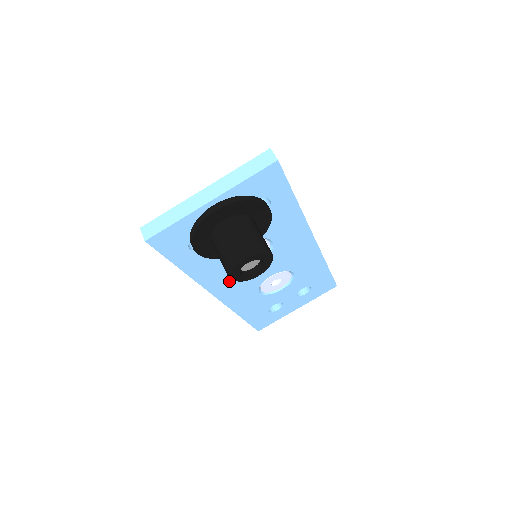
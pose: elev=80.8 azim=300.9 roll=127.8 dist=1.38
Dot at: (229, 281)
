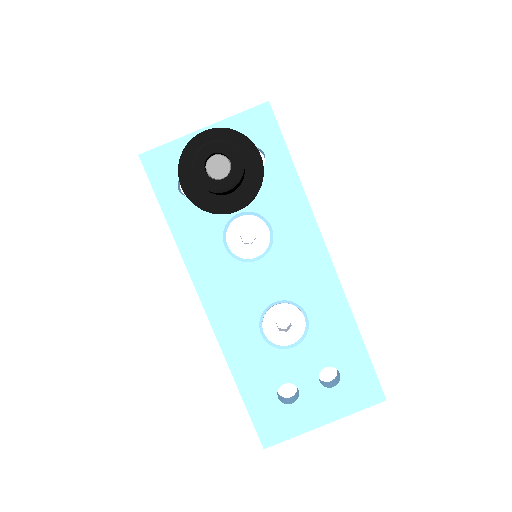
Dot at: (220, 279)
